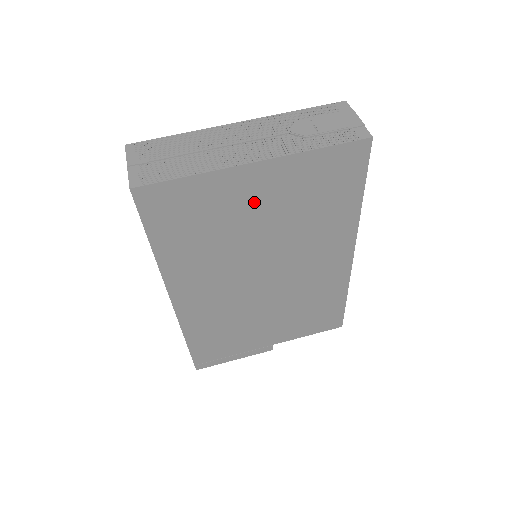
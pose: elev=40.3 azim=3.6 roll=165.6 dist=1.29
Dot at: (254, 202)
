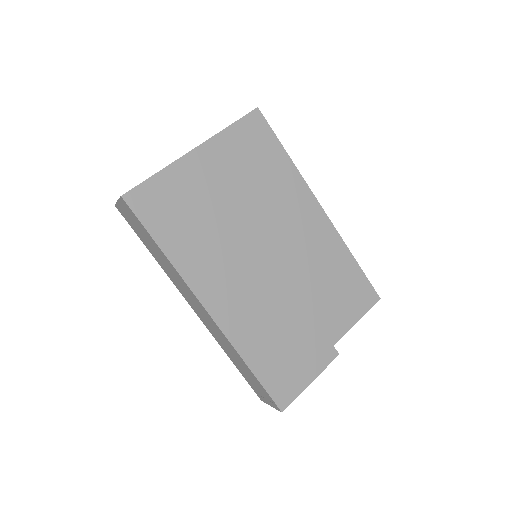
Dot at: (213, 181)
